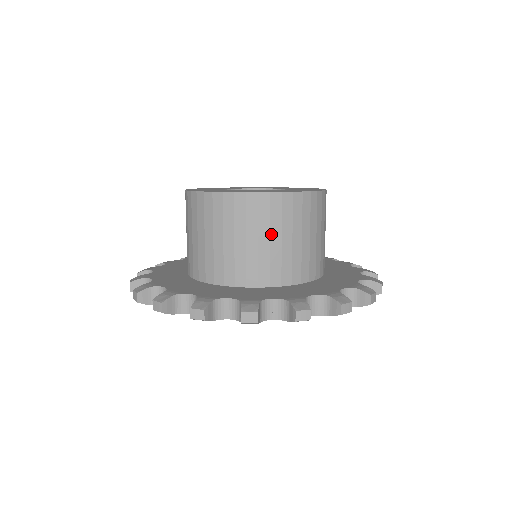
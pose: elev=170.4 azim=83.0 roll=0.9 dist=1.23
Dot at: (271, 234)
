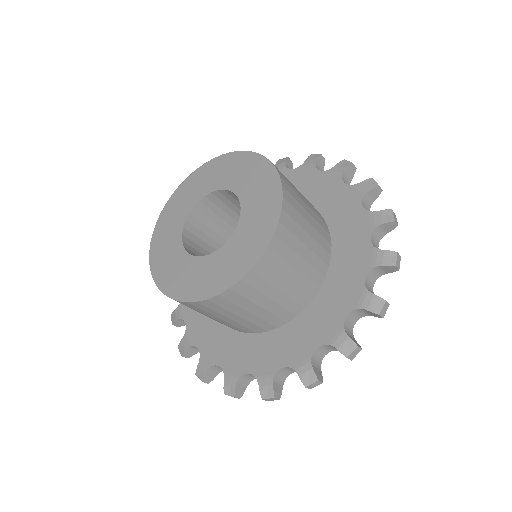
Dot at: (226, 316)
